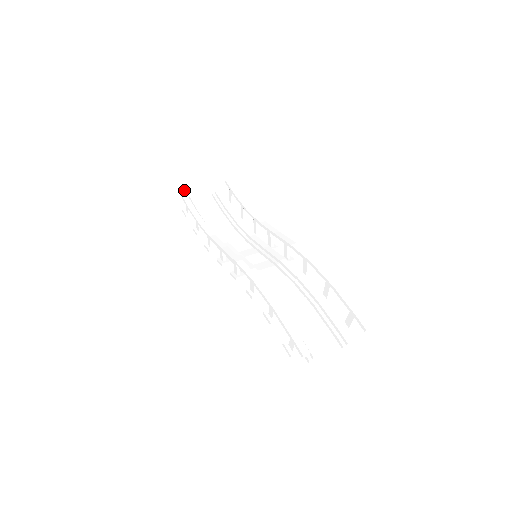
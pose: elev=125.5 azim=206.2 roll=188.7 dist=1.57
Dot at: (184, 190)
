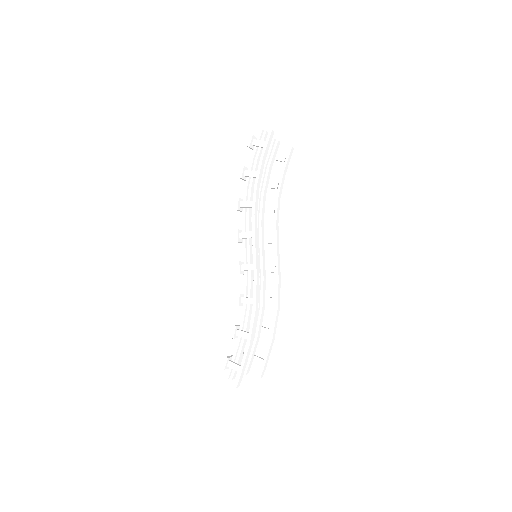
Dot at: occluded
